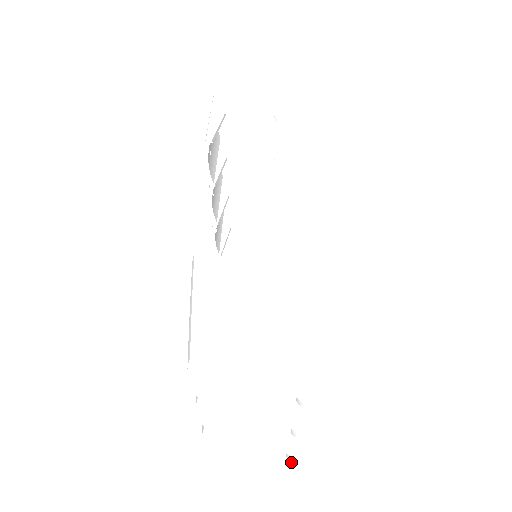
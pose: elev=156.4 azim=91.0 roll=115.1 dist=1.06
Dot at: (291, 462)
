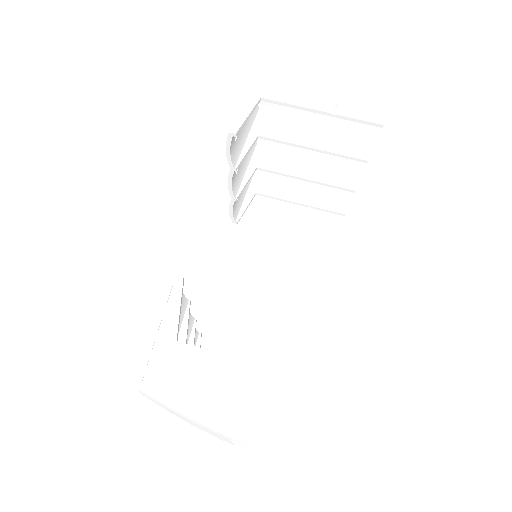
Dot at: occluded
